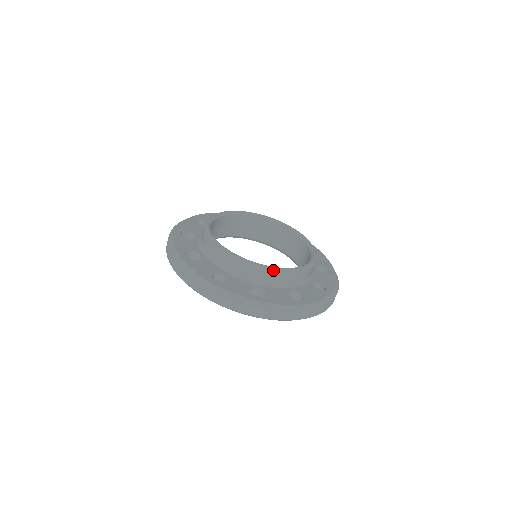
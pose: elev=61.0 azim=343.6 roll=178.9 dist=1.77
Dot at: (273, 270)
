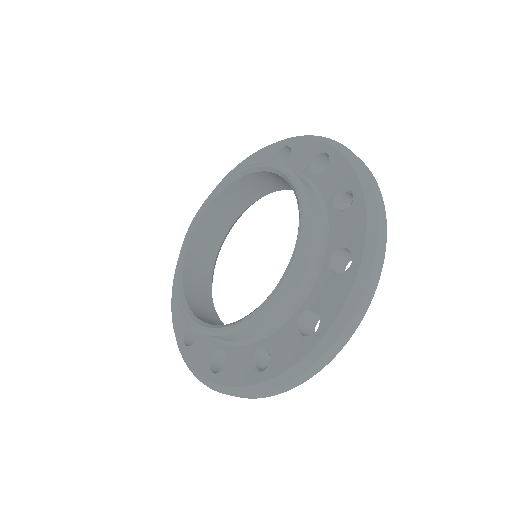
Dot at: (188, 321)
